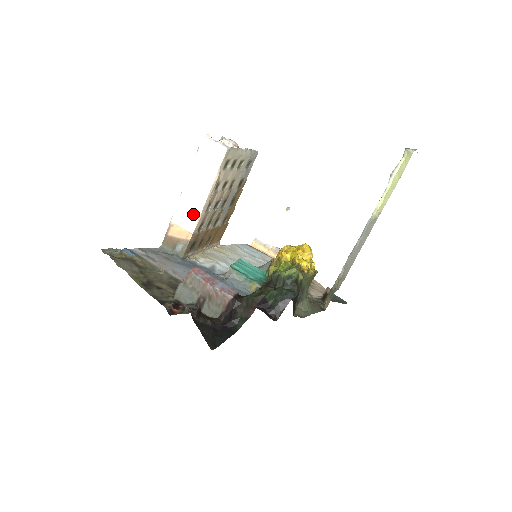
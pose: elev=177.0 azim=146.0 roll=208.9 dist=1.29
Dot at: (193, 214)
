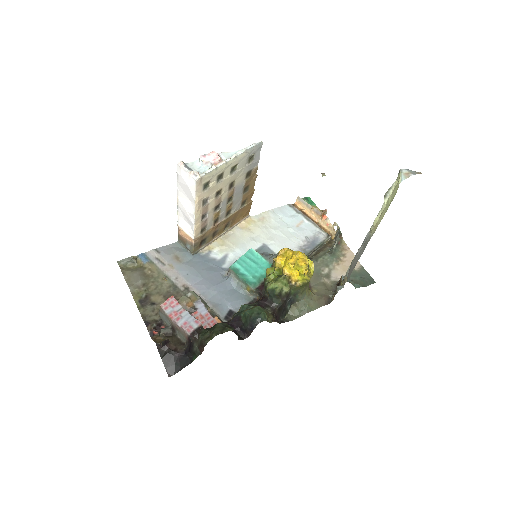
Dot at: (190, 224)
